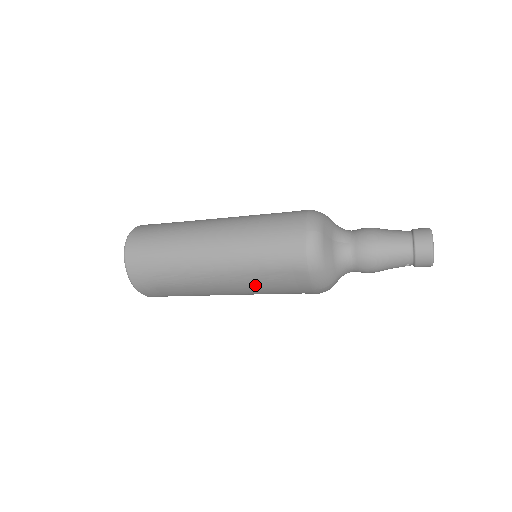
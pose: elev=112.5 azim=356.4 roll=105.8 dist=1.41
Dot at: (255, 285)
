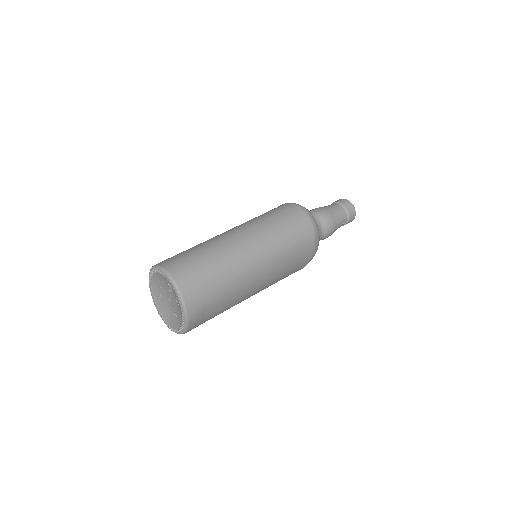
Dot at: (280, 268)
